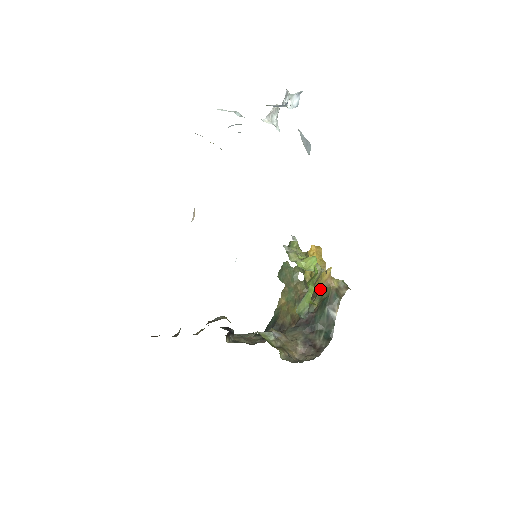
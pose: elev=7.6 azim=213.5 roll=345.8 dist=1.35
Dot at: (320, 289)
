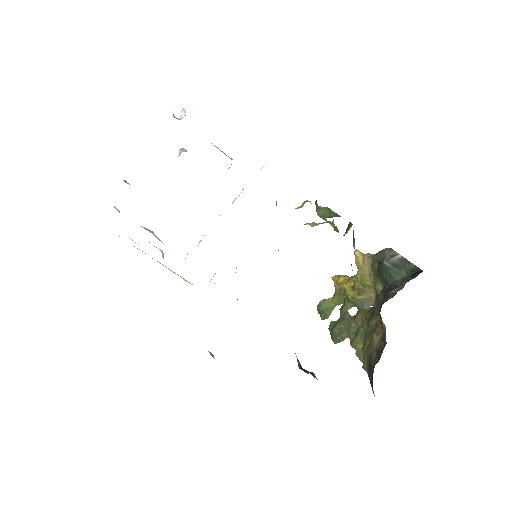
Dot at: (369, 276)
